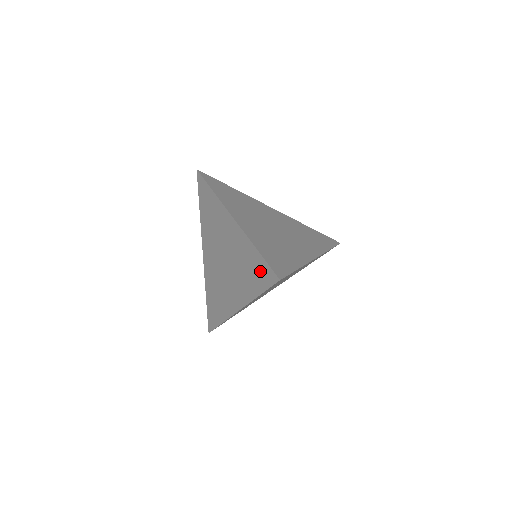
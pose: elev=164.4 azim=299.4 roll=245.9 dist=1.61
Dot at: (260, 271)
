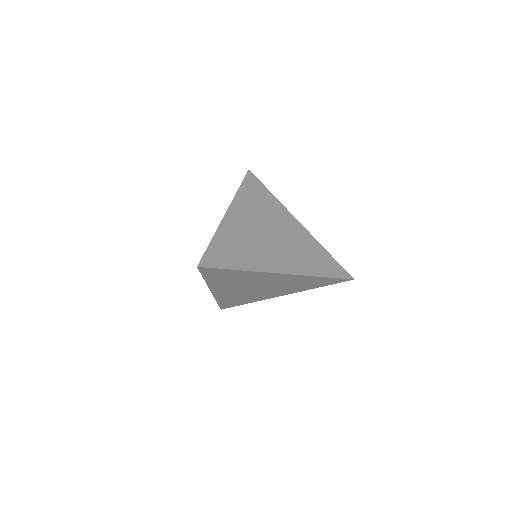
Dot at: occluded
